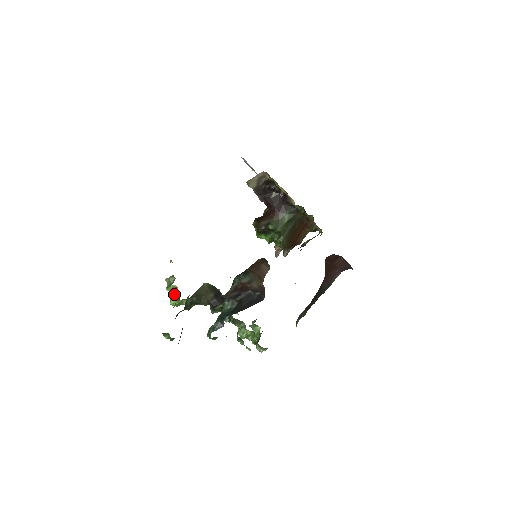
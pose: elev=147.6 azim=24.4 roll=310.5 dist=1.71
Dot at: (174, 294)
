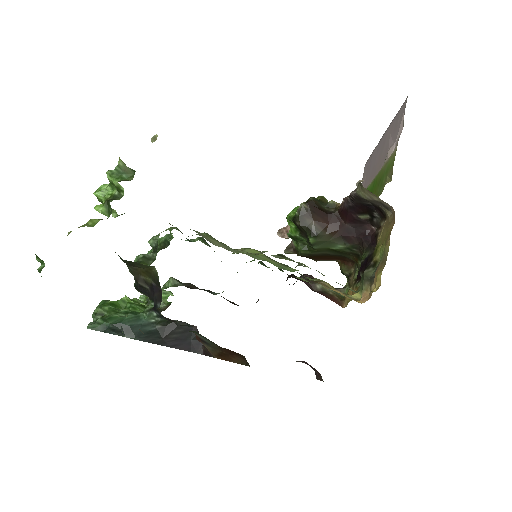
Dot at: (111, 189)
